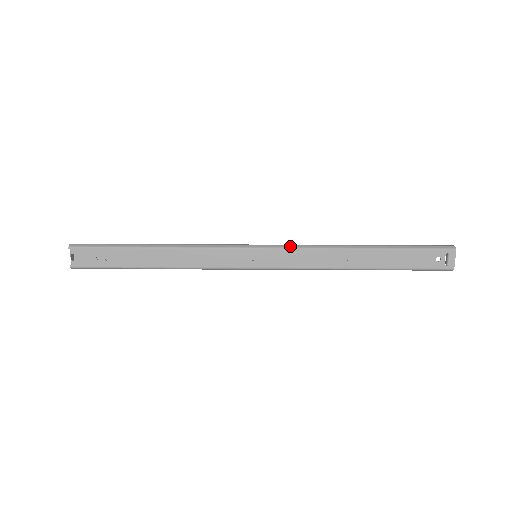
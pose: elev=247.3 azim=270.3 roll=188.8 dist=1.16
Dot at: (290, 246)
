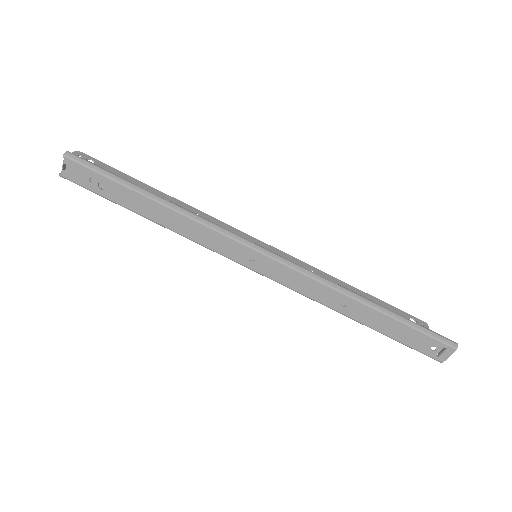
Dot at: (295, 266)
